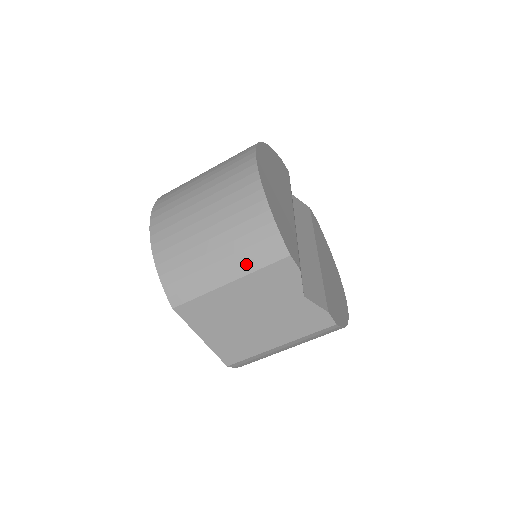
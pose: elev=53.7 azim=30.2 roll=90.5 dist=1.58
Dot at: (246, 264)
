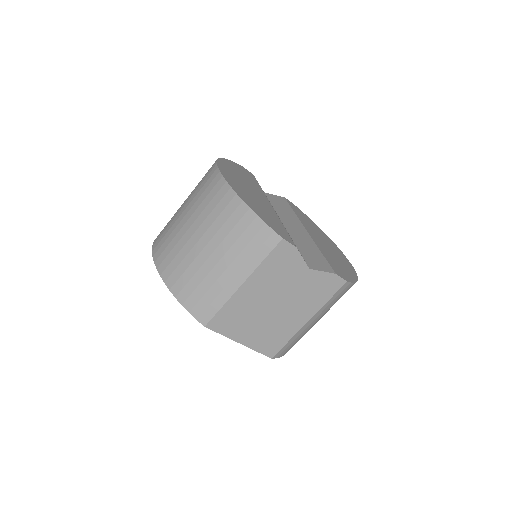
Dot at: (249, 262)
